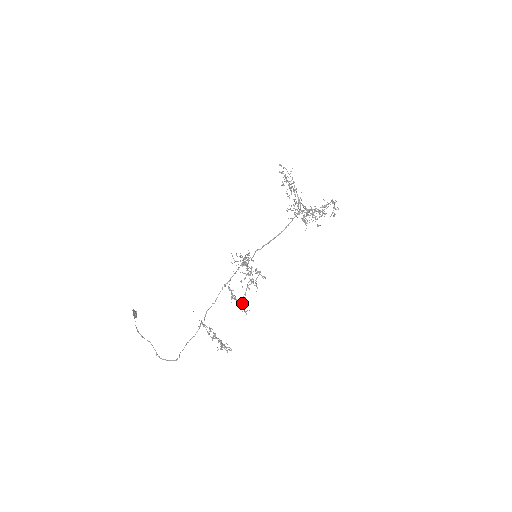
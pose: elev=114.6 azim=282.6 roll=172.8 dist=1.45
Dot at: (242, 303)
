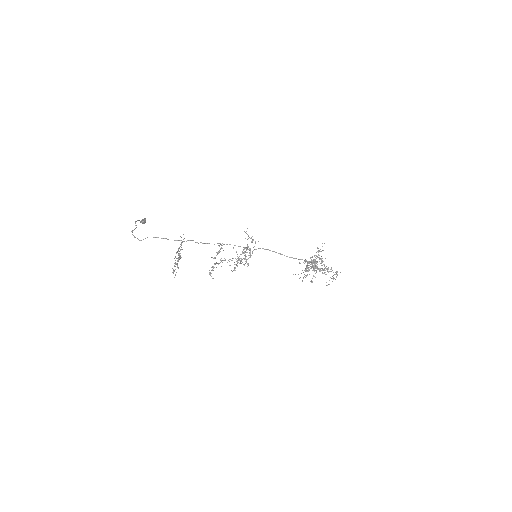
Dot at: (217, 263)
